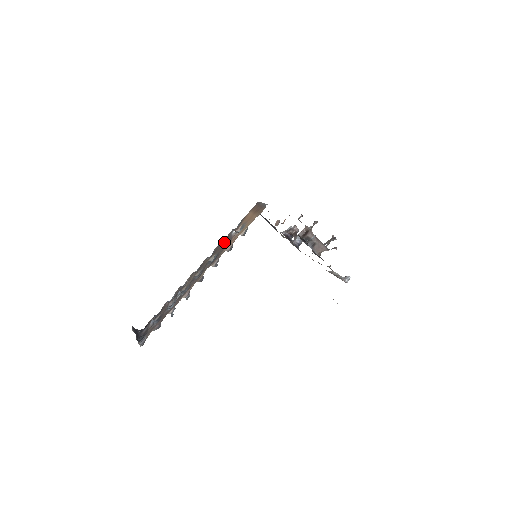
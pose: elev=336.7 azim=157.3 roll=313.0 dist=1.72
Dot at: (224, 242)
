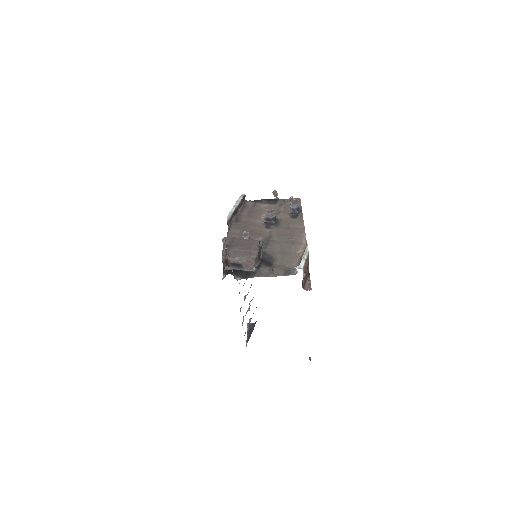
Dot at: occluded
